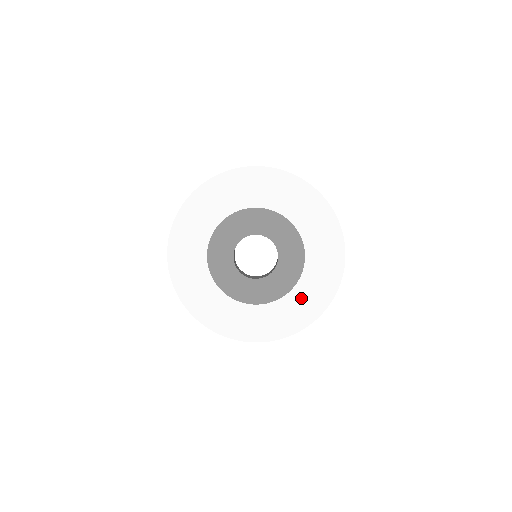
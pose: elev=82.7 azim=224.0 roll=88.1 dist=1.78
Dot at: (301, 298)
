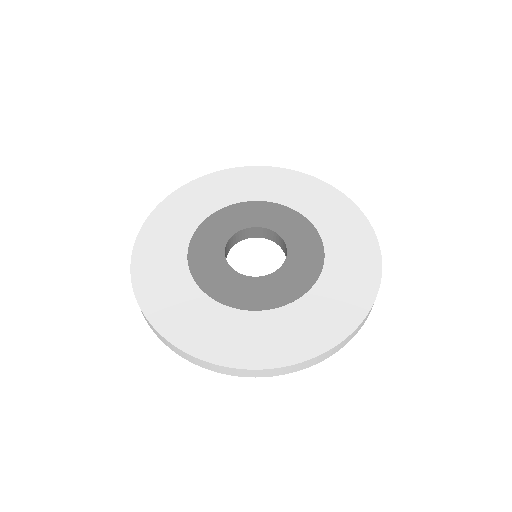
Dot at: (342, 250)
